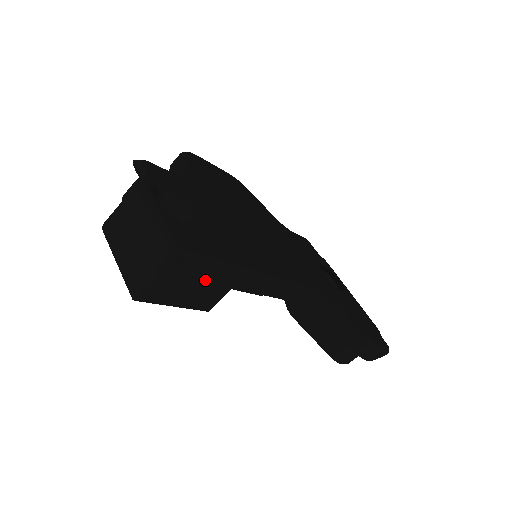
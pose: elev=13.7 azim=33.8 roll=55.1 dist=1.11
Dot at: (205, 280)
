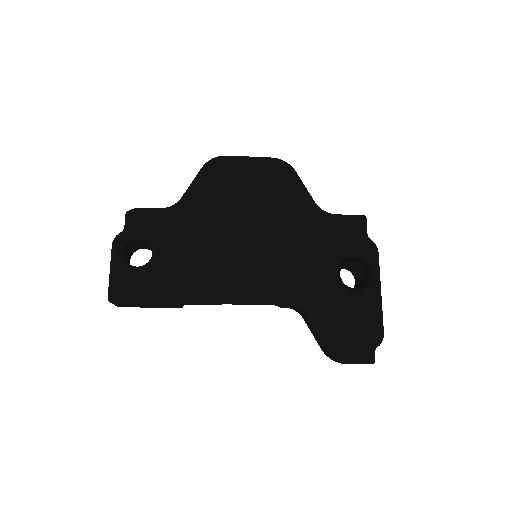
Dot at: (150, 304)
